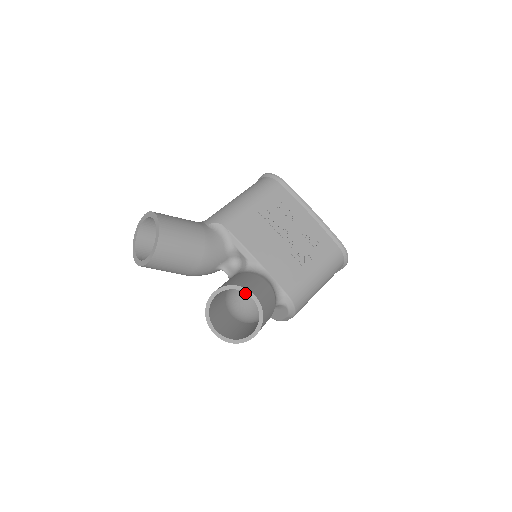
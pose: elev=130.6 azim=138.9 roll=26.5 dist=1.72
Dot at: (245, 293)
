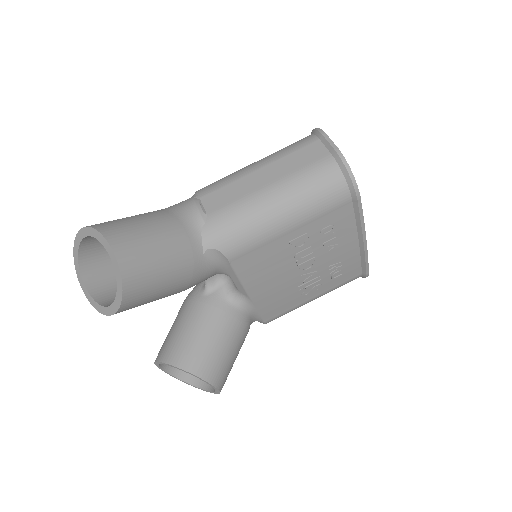
Dot at: occluded
